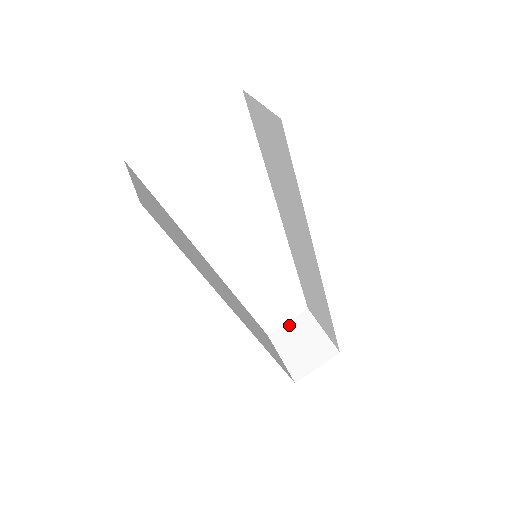
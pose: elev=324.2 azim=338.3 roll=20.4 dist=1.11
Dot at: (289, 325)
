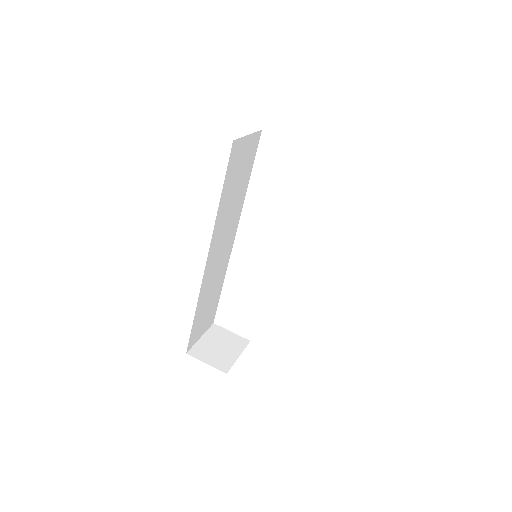
Dot at: (230, 333)
